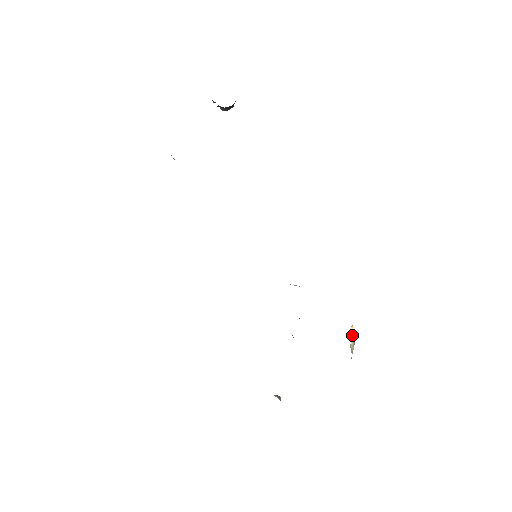
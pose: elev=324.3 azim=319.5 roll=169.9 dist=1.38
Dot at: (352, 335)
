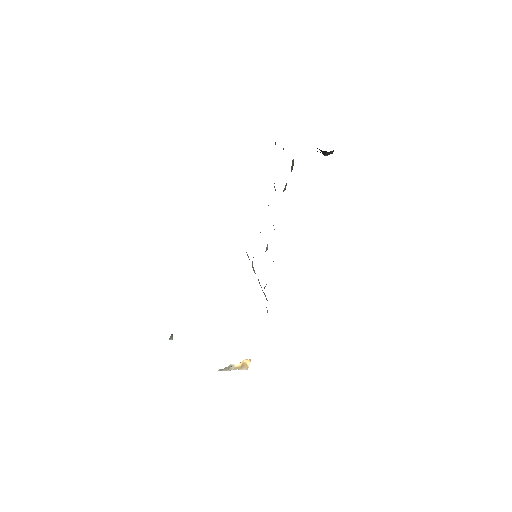
Dot at: (244, 365)
